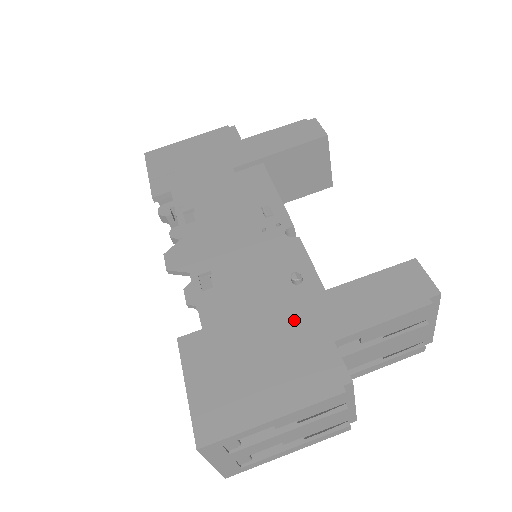
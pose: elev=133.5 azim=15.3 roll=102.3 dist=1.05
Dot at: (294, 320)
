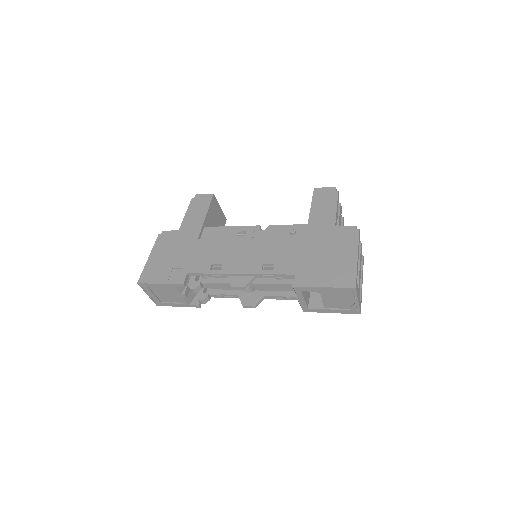
Dot at: (315, 237)
